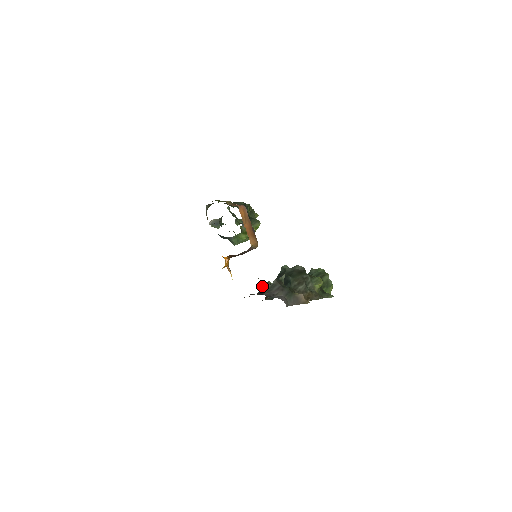
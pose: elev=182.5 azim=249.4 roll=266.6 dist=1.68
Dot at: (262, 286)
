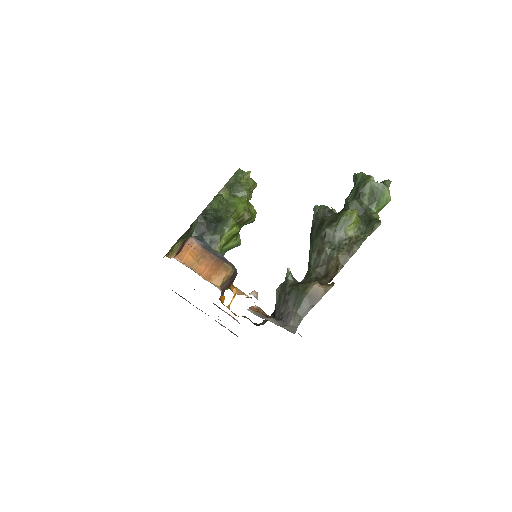
Dot at: occluded
